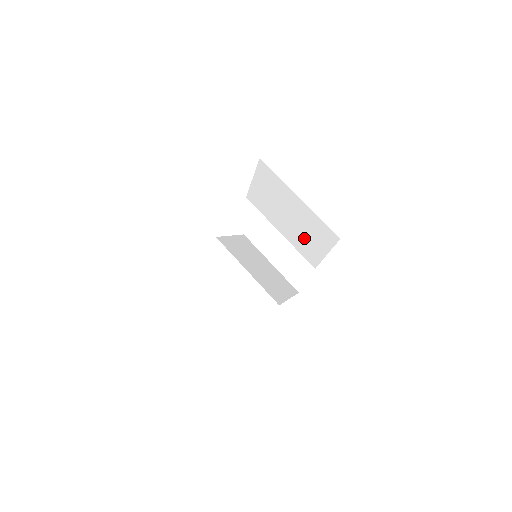
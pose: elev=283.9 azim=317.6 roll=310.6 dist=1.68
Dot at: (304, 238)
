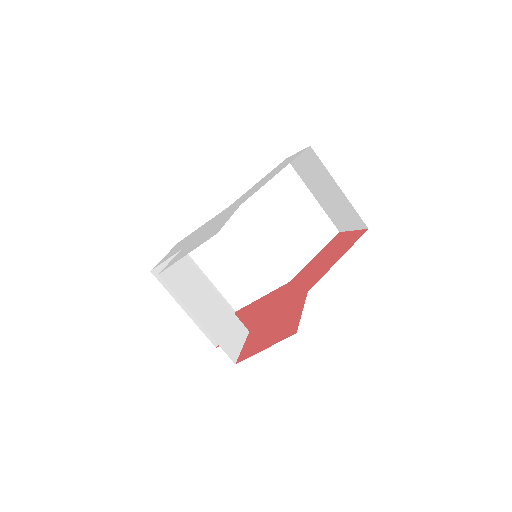
Dot at: occluded
